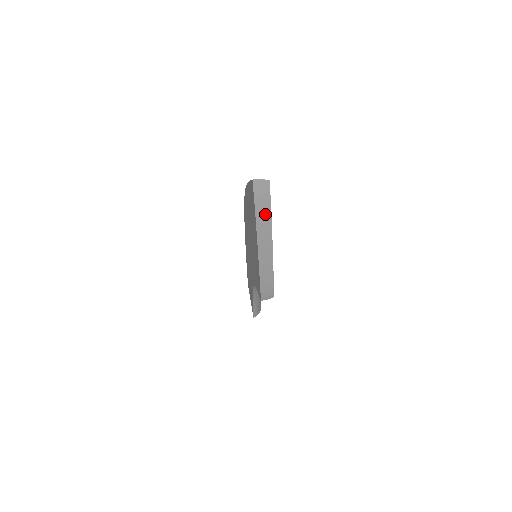
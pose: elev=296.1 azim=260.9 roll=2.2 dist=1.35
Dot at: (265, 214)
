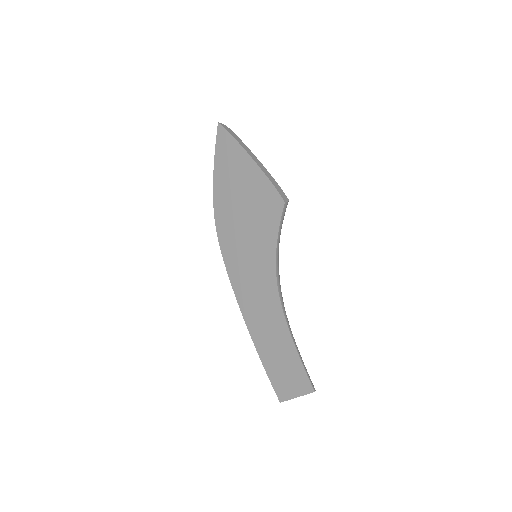
Dot at: (237, 138)
